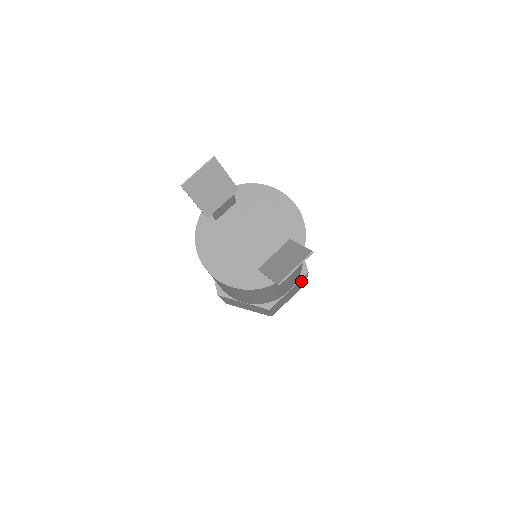
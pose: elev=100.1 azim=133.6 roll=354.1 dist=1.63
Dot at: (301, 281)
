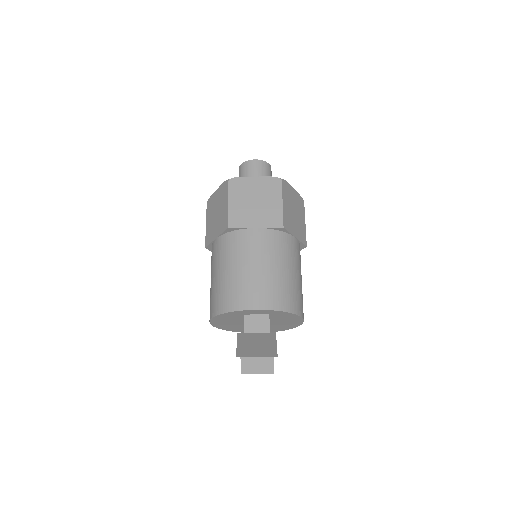
Dot at: occluded
